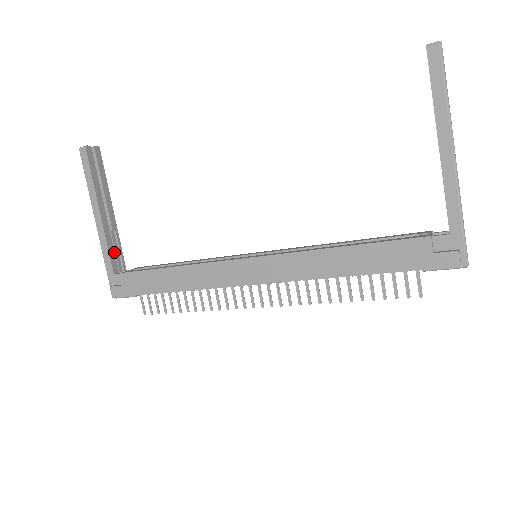
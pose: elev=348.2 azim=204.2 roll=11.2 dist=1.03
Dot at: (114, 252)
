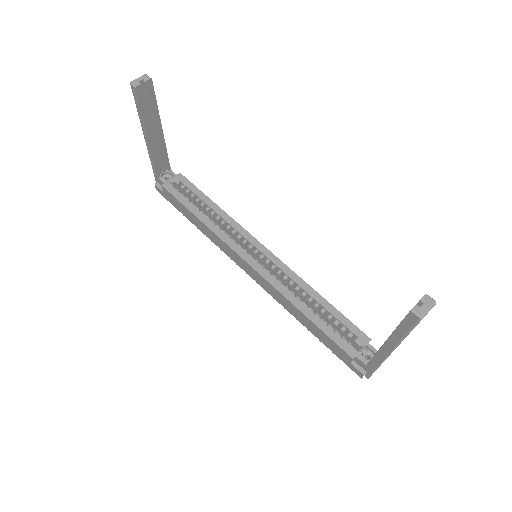
Dot at: (161, 159)
